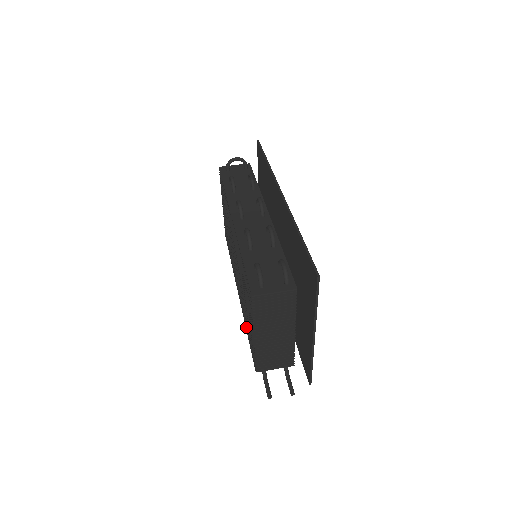
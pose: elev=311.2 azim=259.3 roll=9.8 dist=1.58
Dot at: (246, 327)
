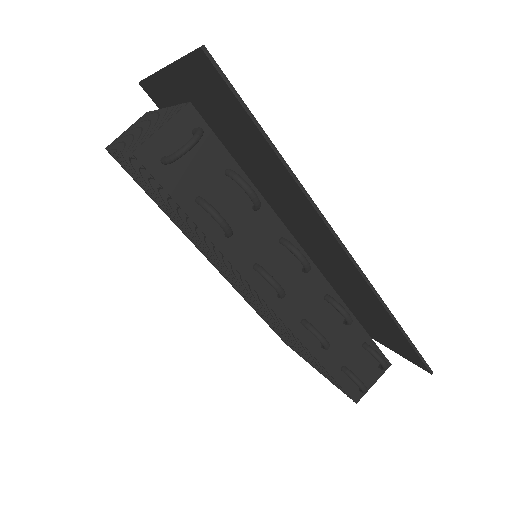
Dot at: (257, 312)
